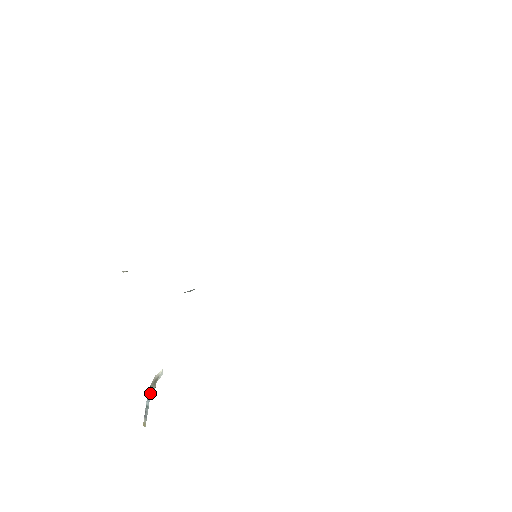
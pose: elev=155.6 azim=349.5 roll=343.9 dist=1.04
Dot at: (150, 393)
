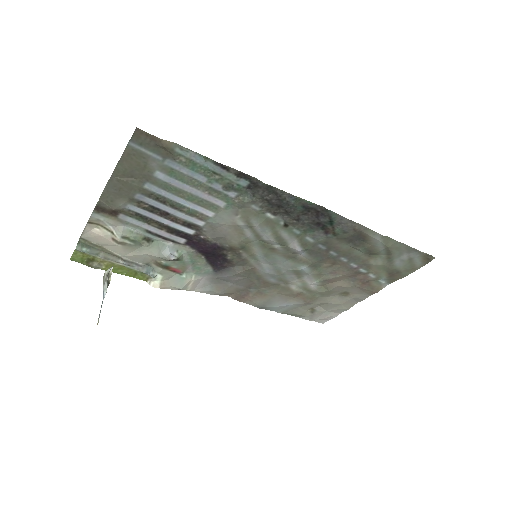
Dot at: (103, 288)
